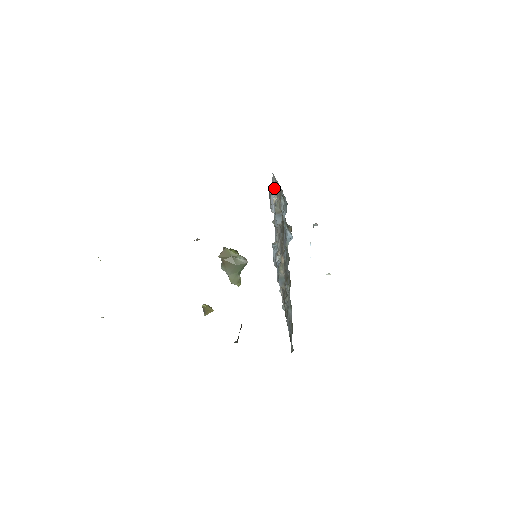
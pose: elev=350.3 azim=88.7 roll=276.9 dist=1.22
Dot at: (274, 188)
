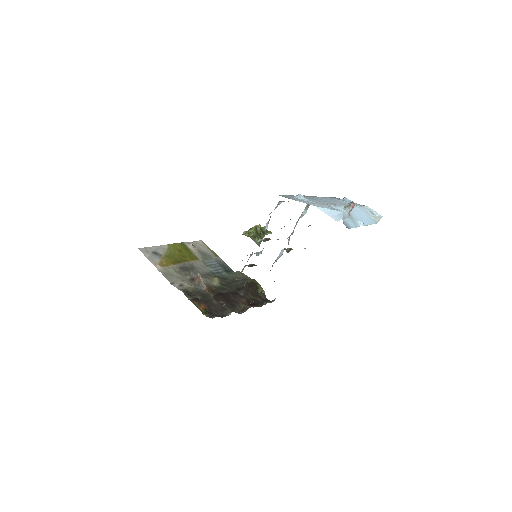
Dot at: occluded
